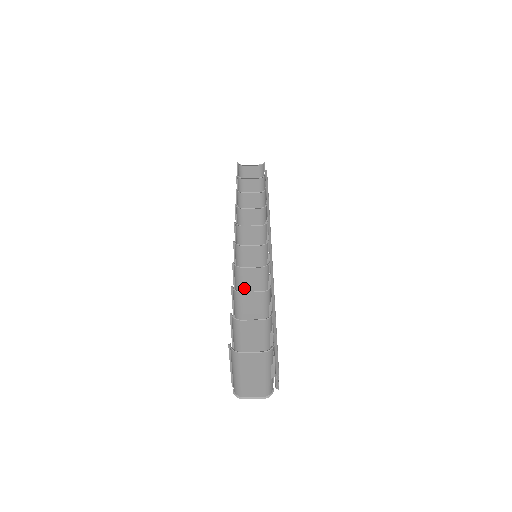
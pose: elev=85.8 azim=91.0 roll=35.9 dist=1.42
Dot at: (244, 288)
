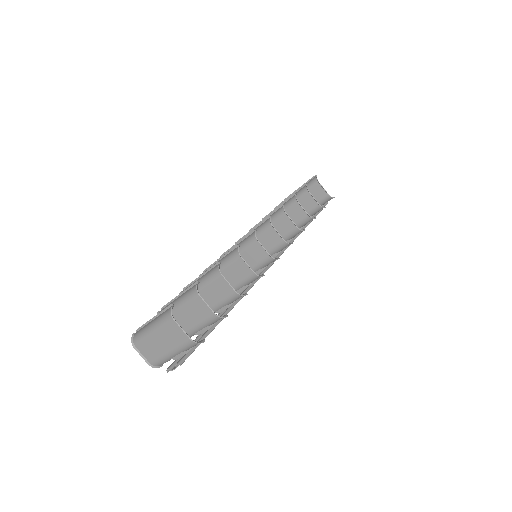
Dot at: (224, 270)
